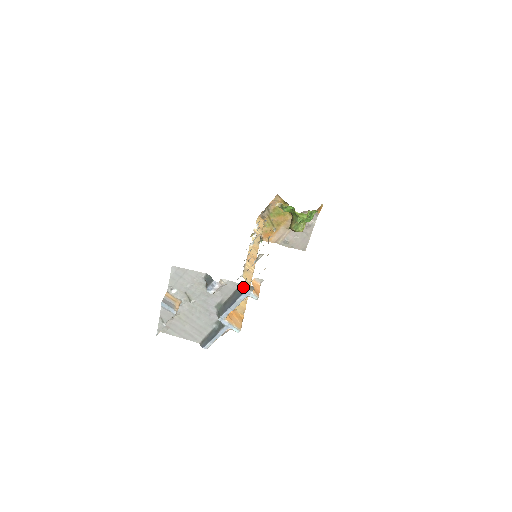
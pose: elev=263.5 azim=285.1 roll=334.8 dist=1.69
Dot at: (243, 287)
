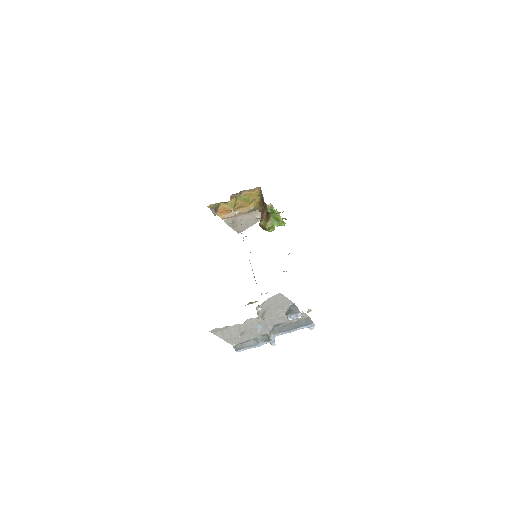
Dot at: (310, 320)
